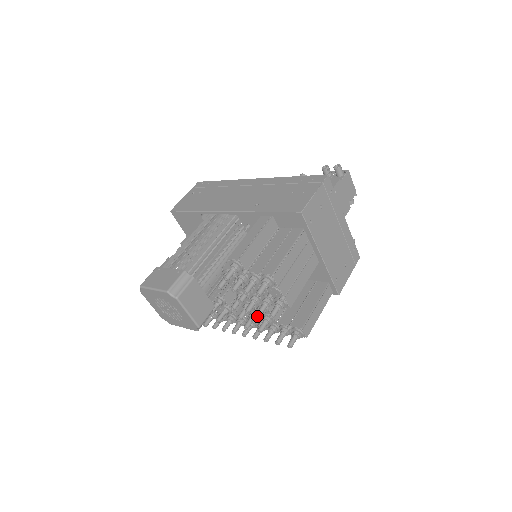
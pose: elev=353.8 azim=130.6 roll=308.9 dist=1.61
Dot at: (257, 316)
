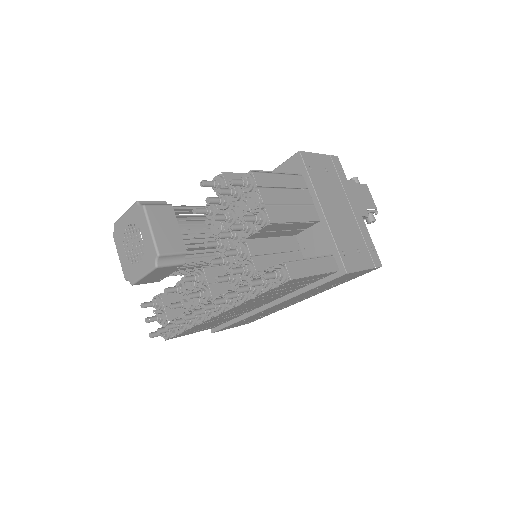
Dot at: (231, 249)
